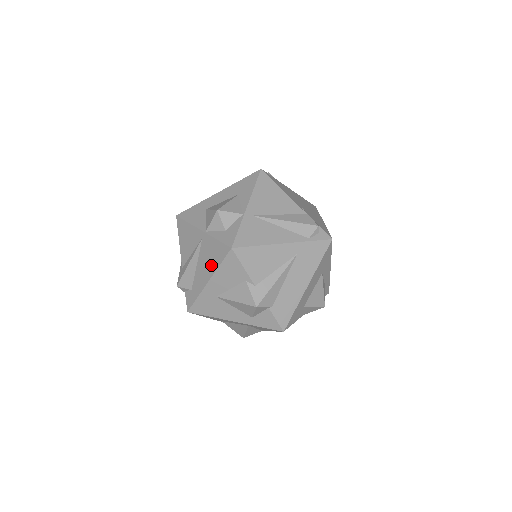
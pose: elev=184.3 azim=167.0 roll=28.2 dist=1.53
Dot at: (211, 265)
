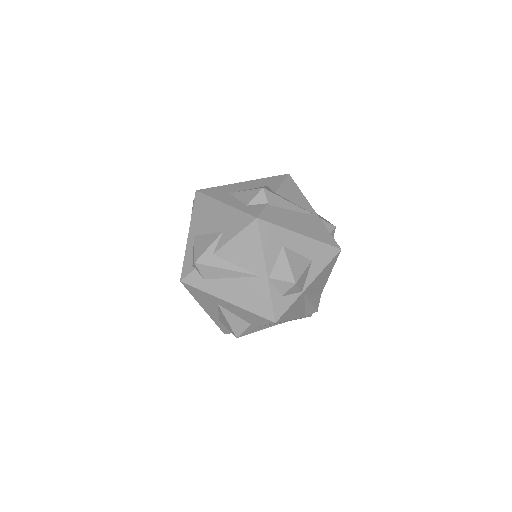
Dot at: (245, 301)
